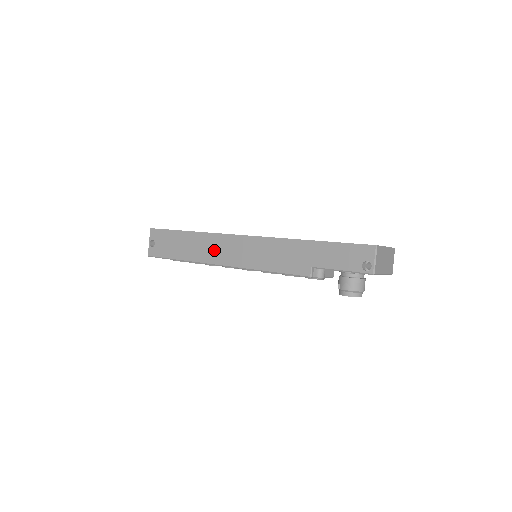
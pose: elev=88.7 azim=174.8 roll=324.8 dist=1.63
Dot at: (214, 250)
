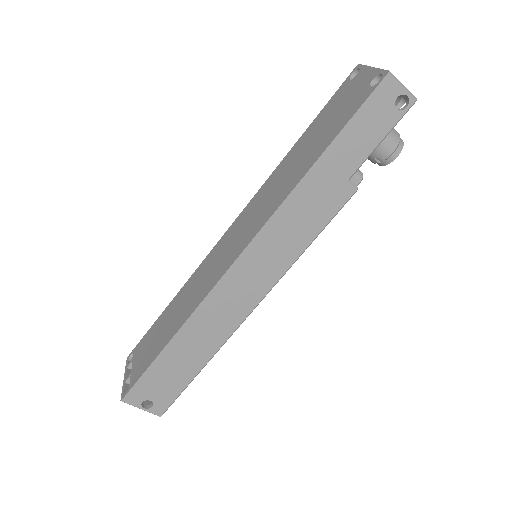
Dot at: (225, 312)
